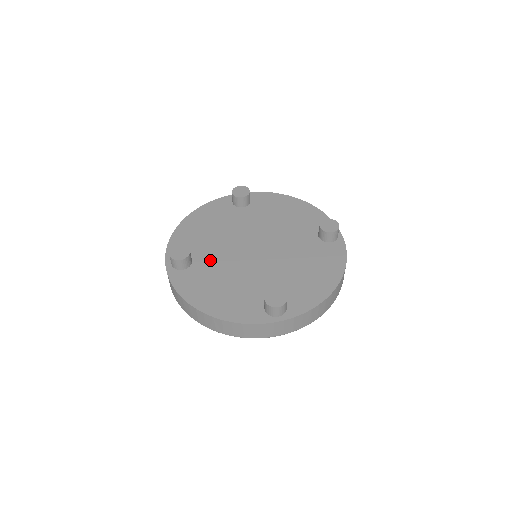
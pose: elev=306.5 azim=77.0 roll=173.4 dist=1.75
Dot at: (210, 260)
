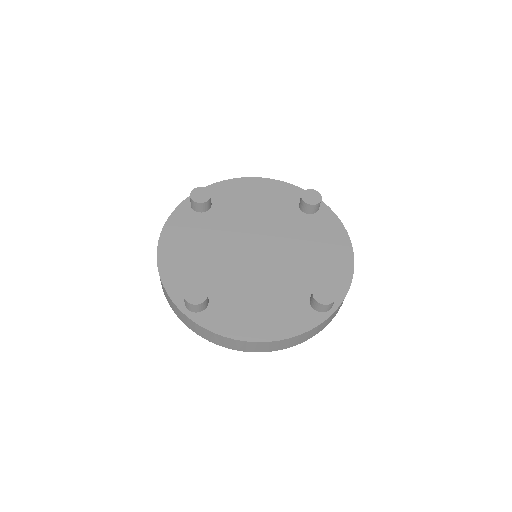
Dot at: (218, 223)
